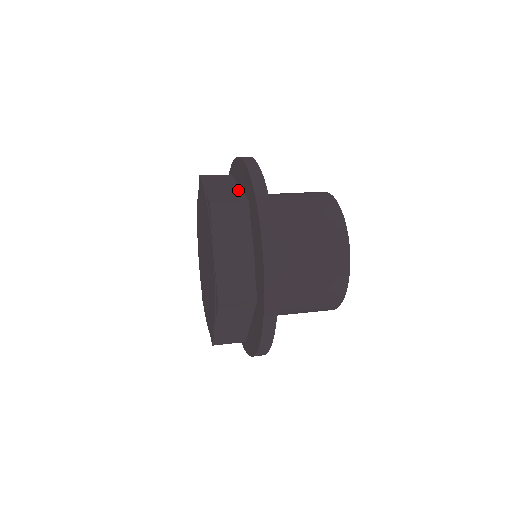
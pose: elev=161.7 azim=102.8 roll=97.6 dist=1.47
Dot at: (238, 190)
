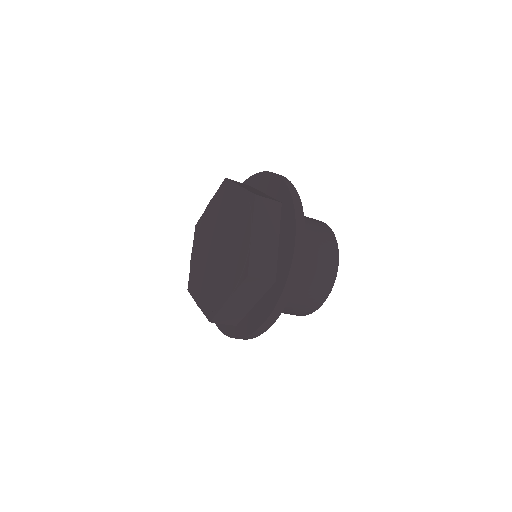
Dot at: occluded
